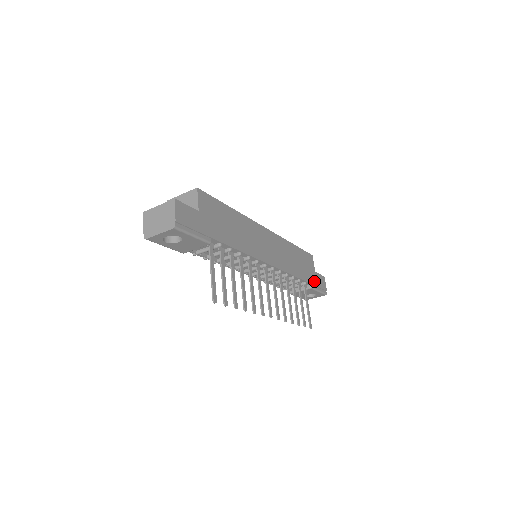
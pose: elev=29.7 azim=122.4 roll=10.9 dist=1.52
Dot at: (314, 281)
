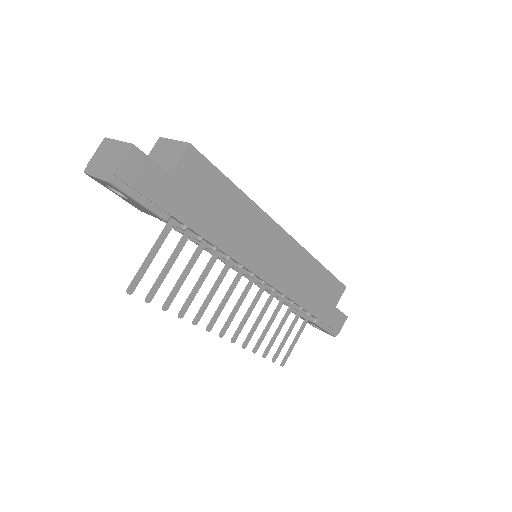
Dot at: (325, 317)
